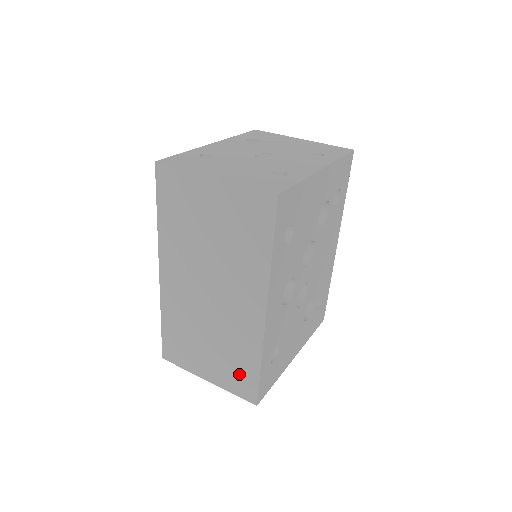
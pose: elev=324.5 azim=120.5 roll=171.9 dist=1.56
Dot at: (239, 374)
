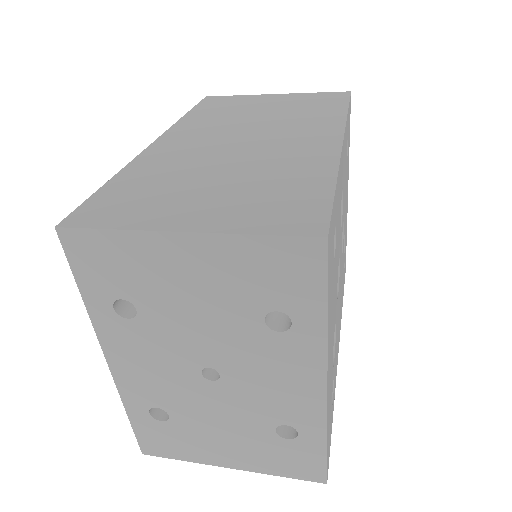
Dot at: (282, 201)
